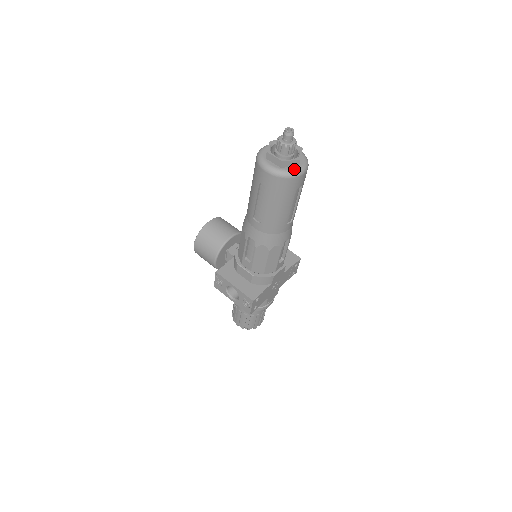
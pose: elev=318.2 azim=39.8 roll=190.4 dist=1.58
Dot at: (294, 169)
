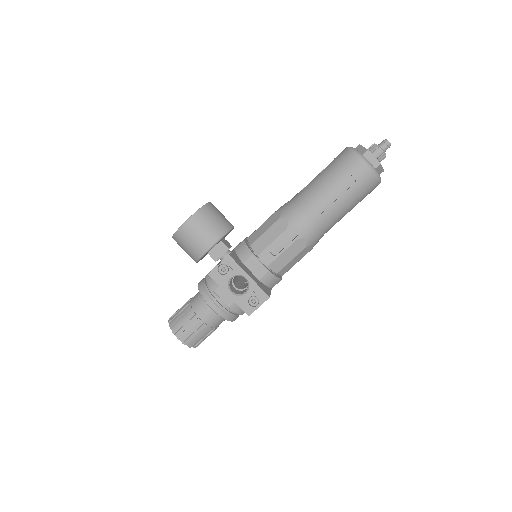
Dot at: occluded
